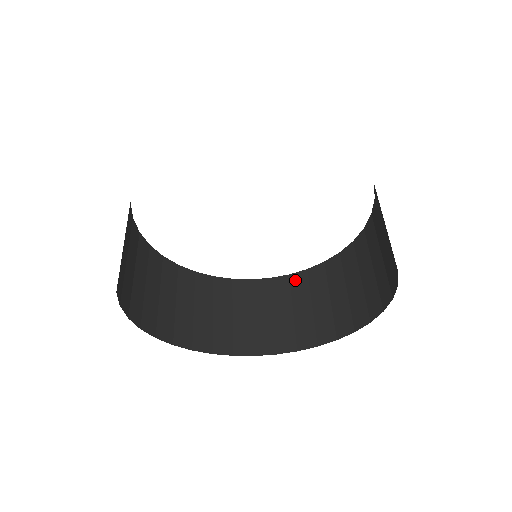
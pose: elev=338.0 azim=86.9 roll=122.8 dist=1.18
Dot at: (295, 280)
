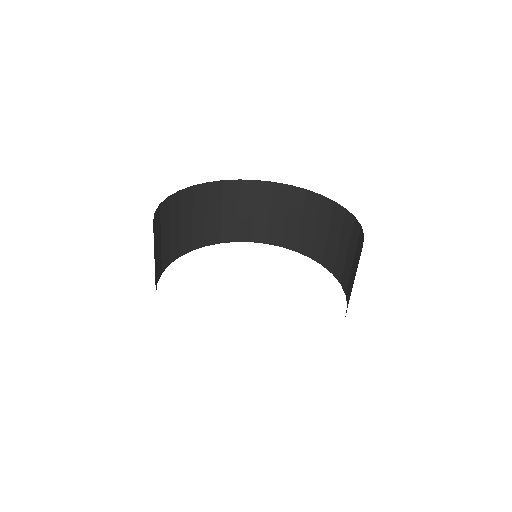
Dot at: (323, 204)
